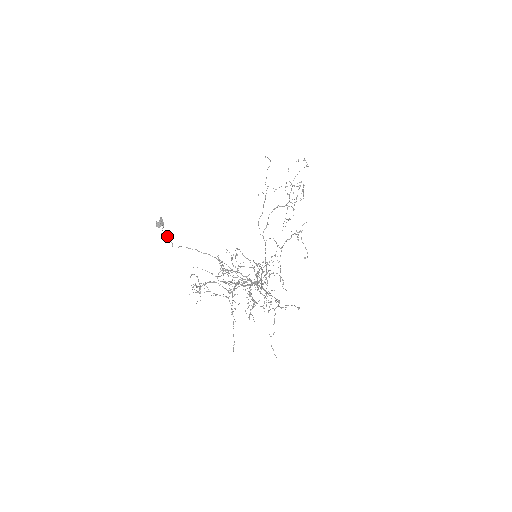
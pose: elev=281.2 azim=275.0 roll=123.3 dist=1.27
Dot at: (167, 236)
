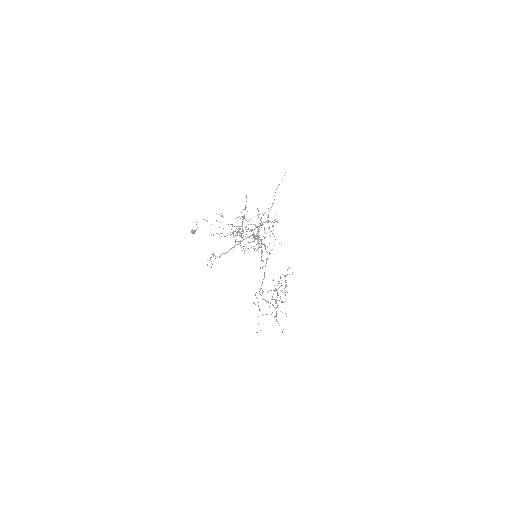
Dot at: occluded
